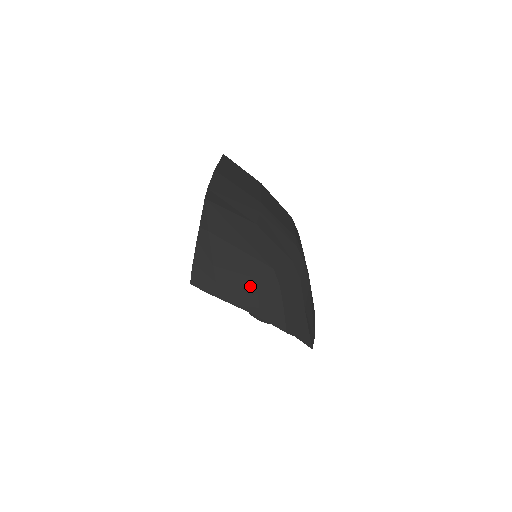
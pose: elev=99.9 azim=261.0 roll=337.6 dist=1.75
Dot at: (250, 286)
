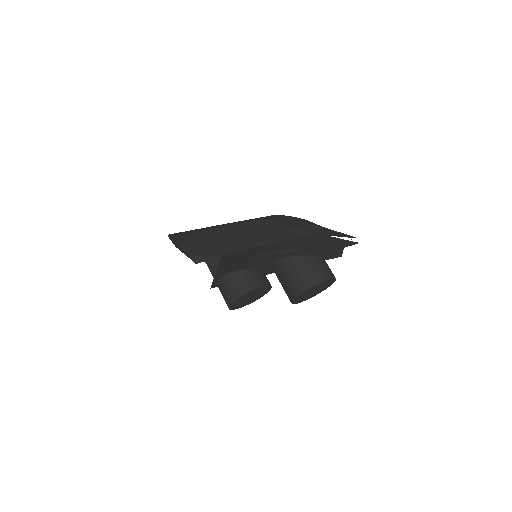
Dot at: (248, 234)
